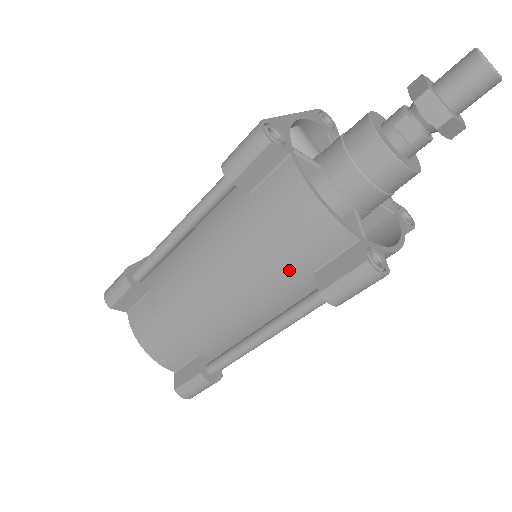
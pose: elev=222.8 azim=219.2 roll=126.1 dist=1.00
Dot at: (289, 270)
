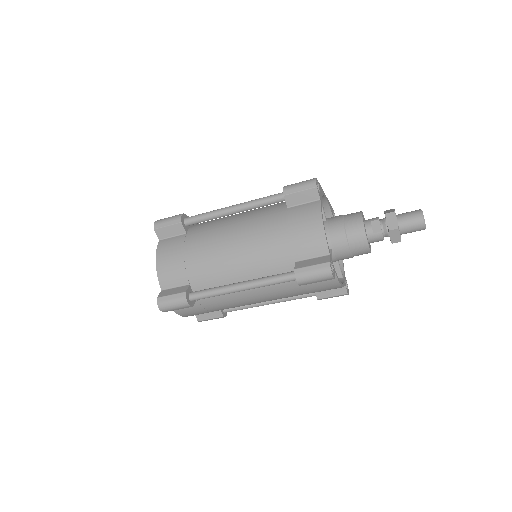
Dot at: (284, 253)
